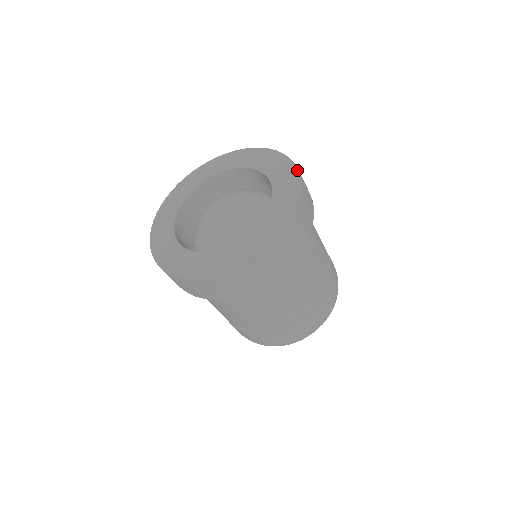
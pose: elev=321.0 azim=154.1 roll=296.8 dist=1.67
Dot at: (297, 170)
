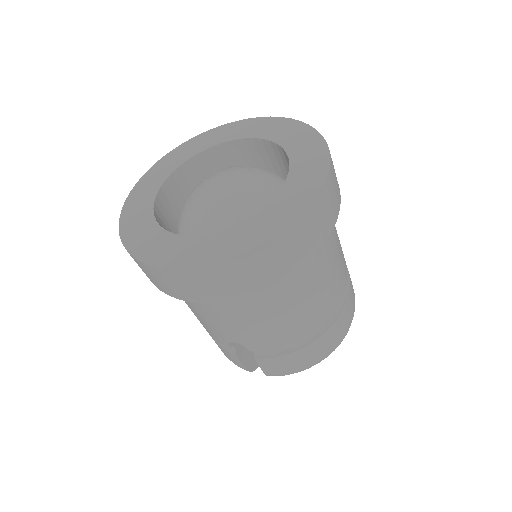
Dot at: (281, 118)
